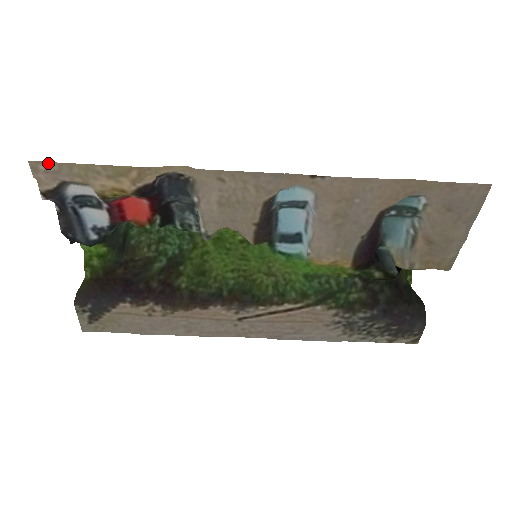
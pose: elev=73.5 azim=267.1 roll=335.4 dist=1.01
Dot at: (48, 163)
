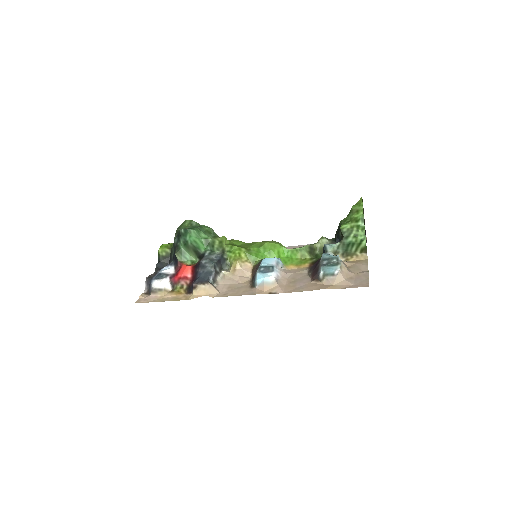
Dot at: (144, 302)
